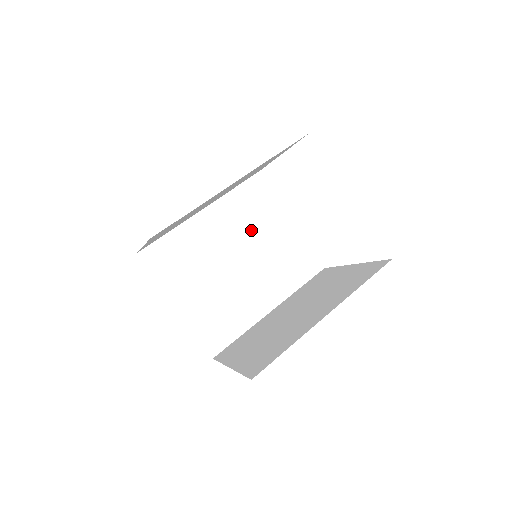
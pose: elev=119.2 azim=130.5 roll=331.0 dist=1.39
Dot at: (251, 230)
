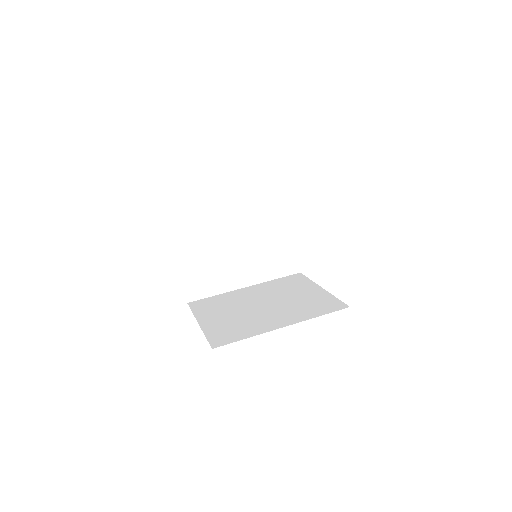
Dot at: (283, 293)
